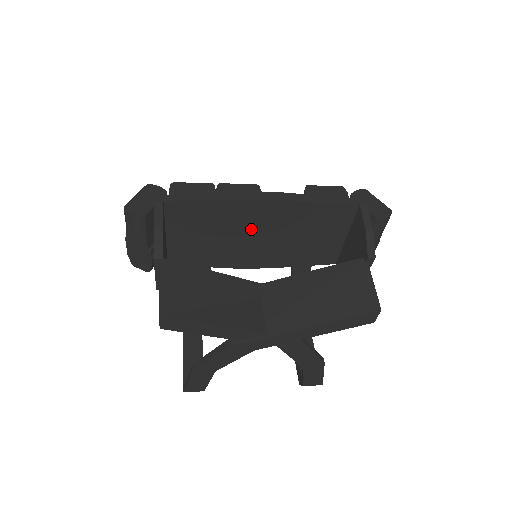
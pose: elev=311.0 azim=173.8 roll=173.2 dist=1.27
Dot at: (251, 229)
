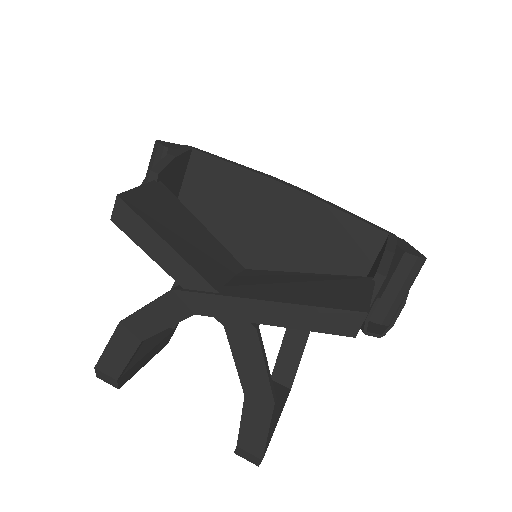
Dot at: (263, 221)
